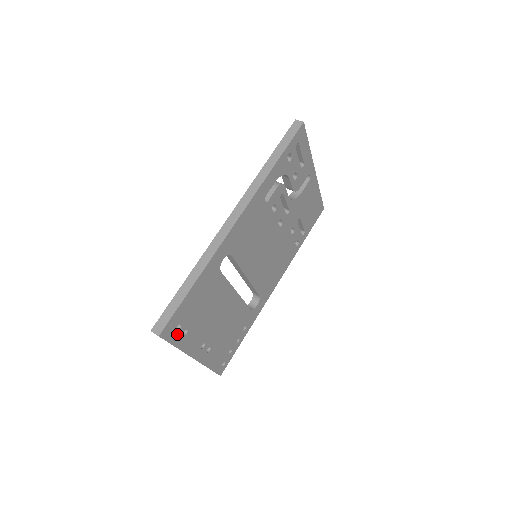
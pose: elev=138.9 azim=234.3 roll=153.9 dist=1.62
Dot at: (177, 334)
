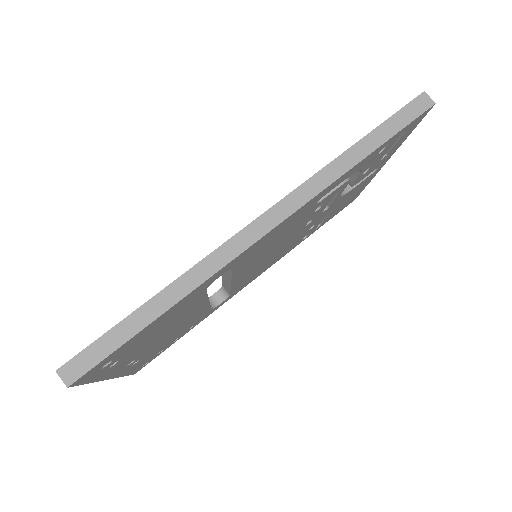
Dot at: (100, 371)
